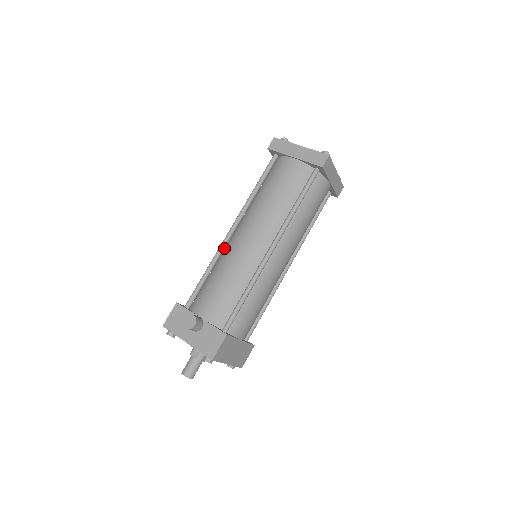
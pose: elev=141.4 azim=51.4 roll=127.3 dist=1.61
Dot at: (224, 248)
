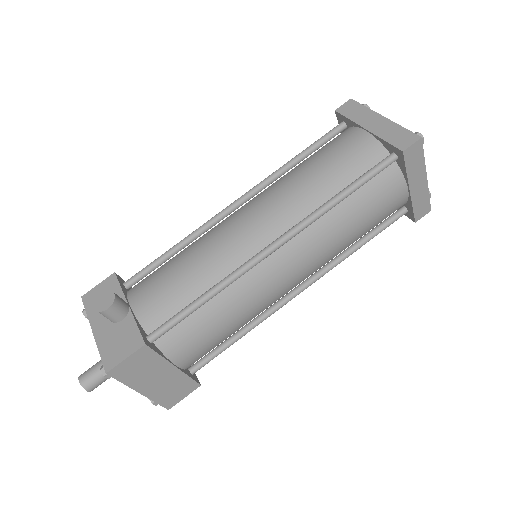
Dot at: (214, 225)
